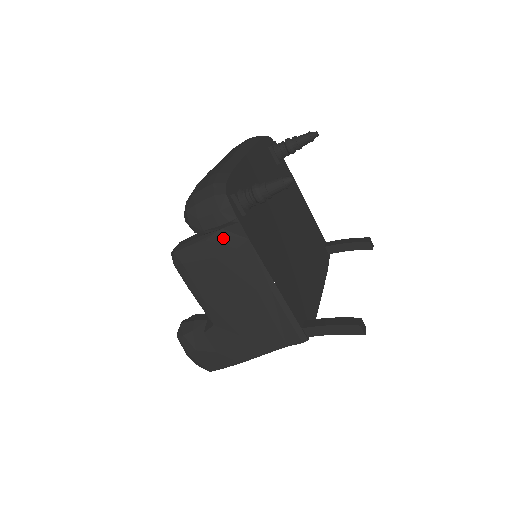
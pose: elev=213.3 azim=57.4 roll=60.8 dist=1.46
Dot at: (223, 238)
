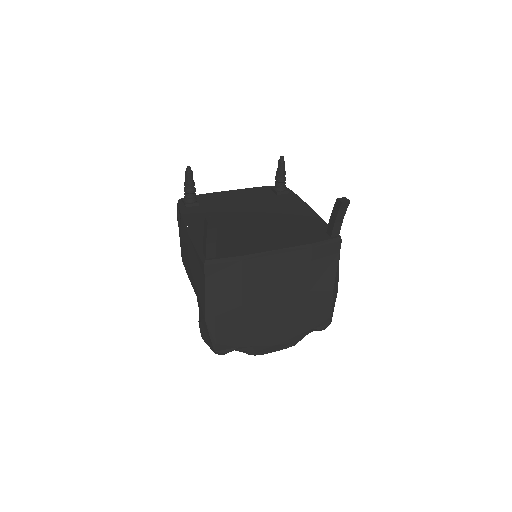
Dot at: occluded
